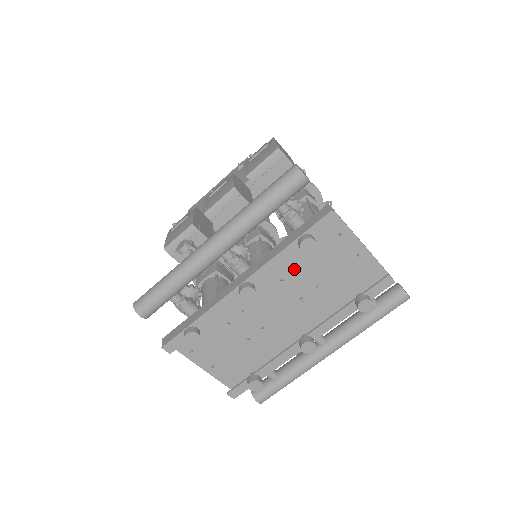
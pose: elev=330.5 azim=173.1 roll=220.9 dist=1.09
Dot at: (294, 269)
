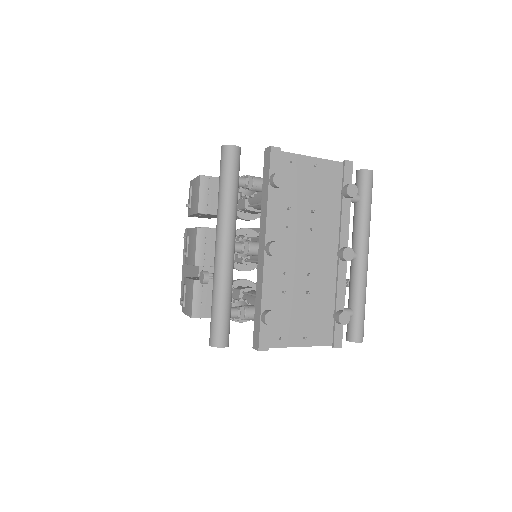
Dot at: (287, 212)
